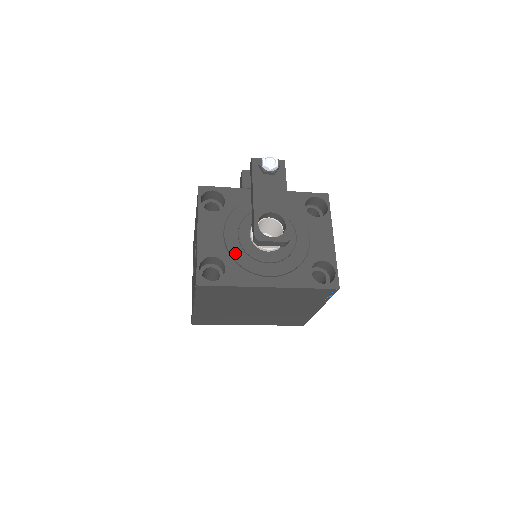
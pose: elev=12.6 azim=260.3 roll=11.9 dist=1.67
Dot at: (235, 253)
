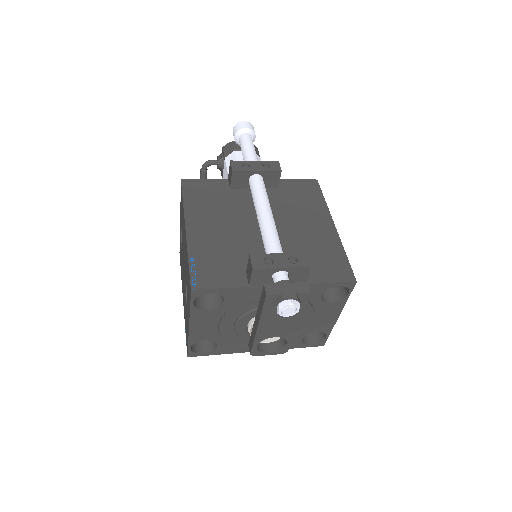
Dot at: (229, 336)
